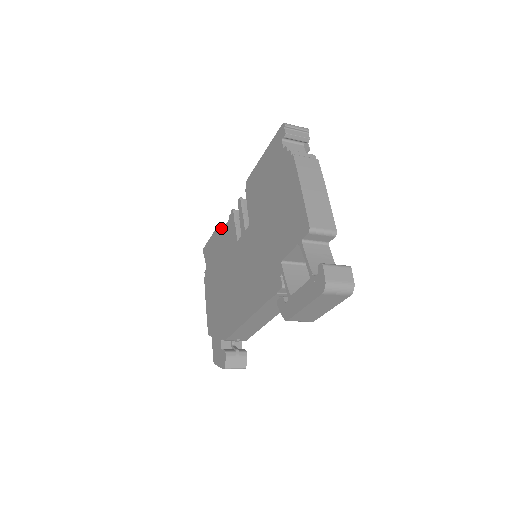
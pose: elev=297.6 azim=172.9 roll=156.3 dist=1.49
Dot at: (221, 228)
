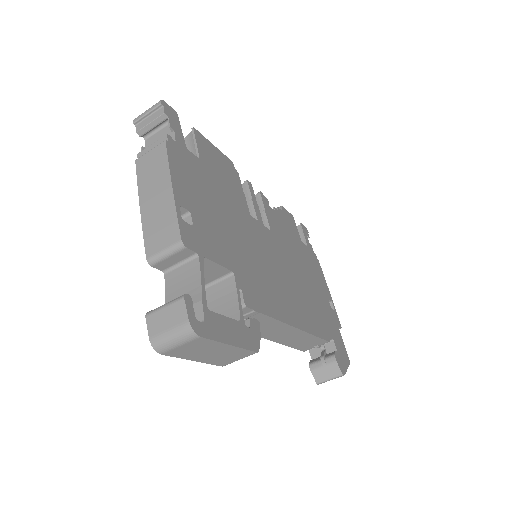
Dot at: occluded
